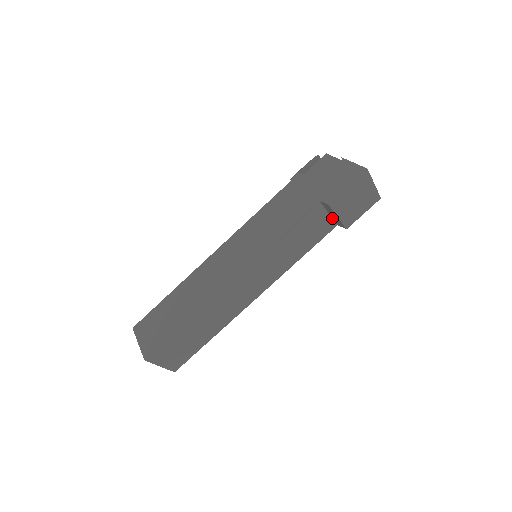
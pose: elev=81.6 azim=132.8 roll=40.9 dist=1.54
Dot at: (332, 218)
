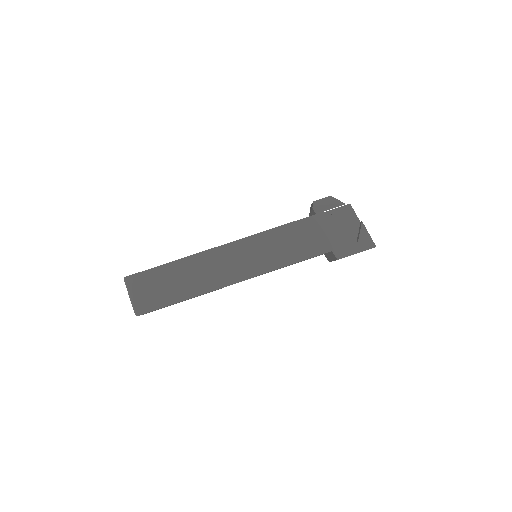
Dot at: (326, 253)
